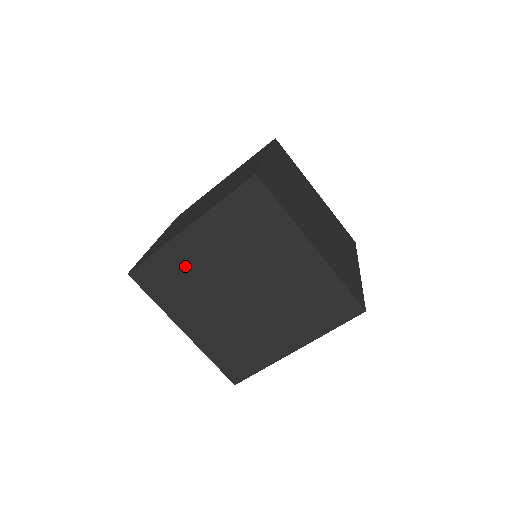
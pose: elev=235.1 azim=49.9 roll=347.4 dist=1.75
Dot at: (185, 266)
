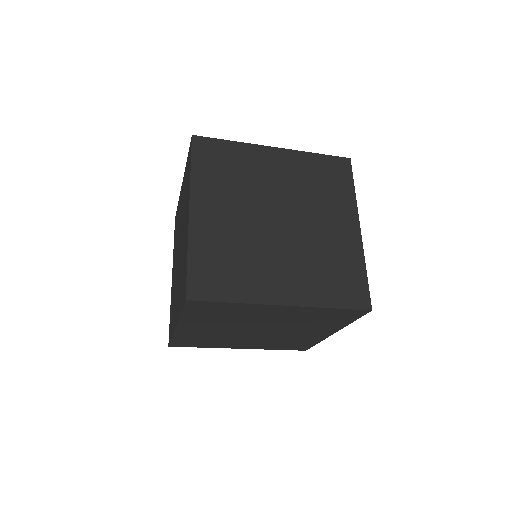
Dot at: (243, 313)
